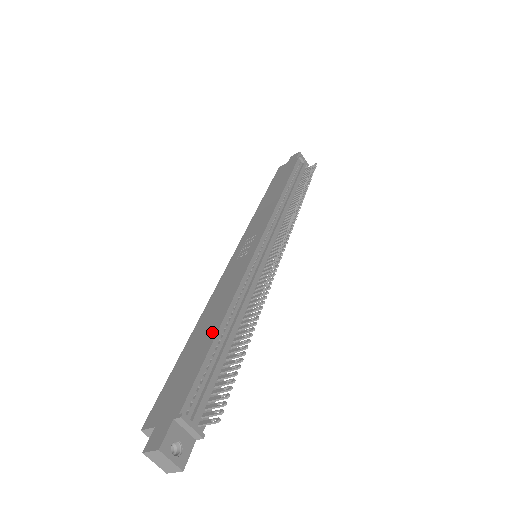
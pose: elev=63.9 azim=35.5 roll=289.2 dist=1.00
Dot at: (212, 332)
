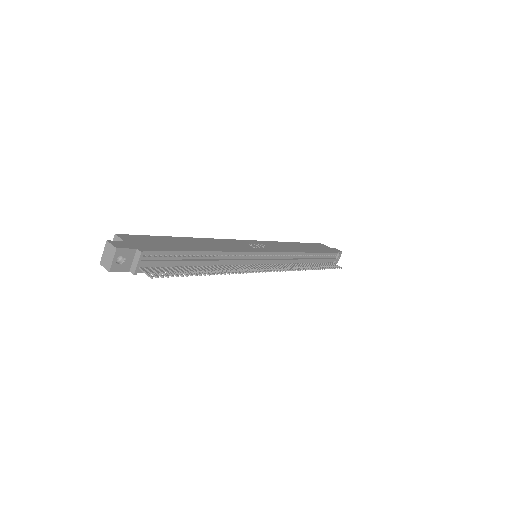
Dot at: (196, 248)
